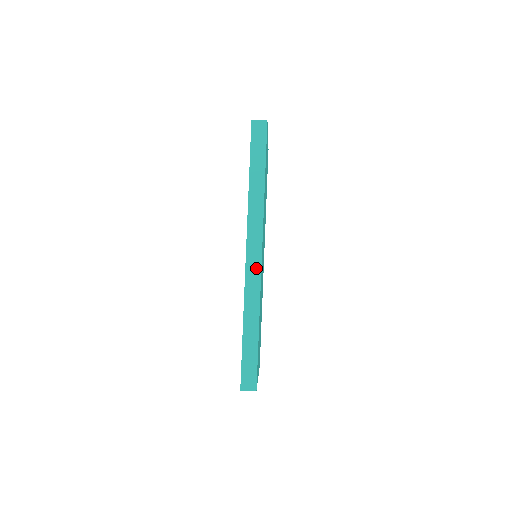
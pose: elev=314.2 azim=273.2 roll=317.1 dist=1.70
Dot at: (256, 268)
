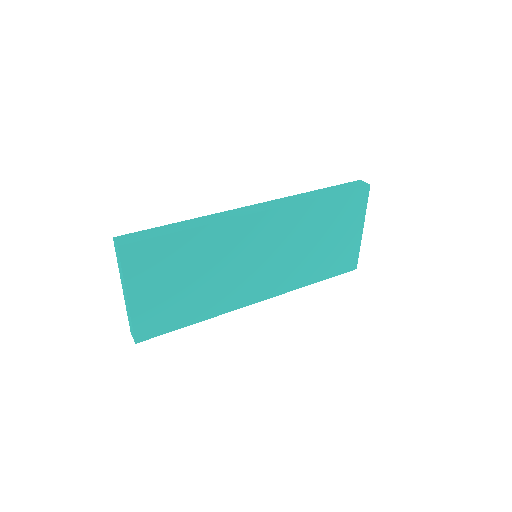
Dot at: (246, 212)
